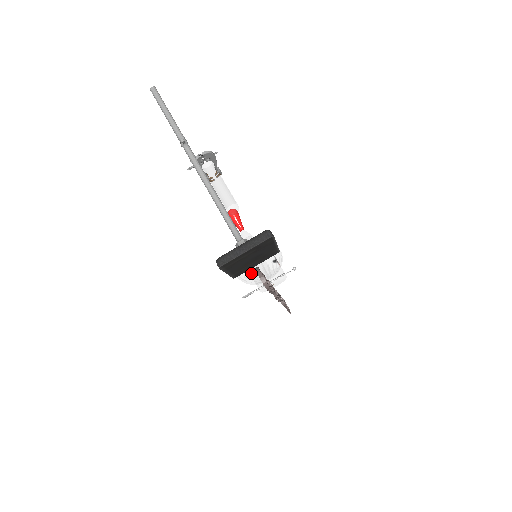
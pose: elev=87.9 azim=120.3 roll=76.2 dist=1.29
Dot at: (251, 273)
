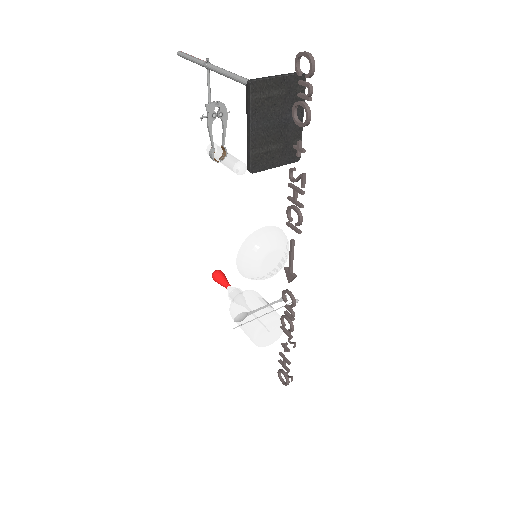
Dot at: (256, 241)
